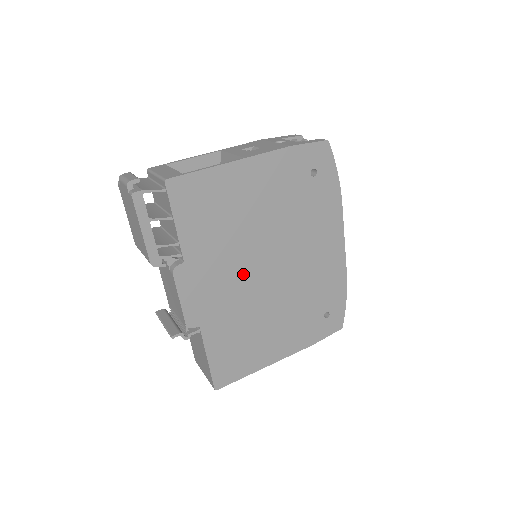
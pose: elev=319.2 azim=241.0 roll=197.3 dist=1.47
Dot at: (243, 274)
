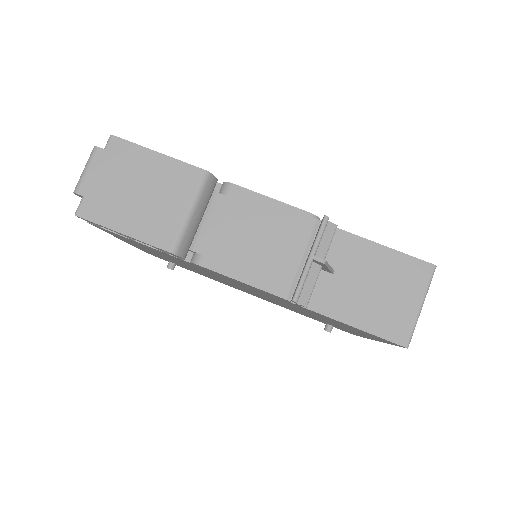
Dot at: occluded
